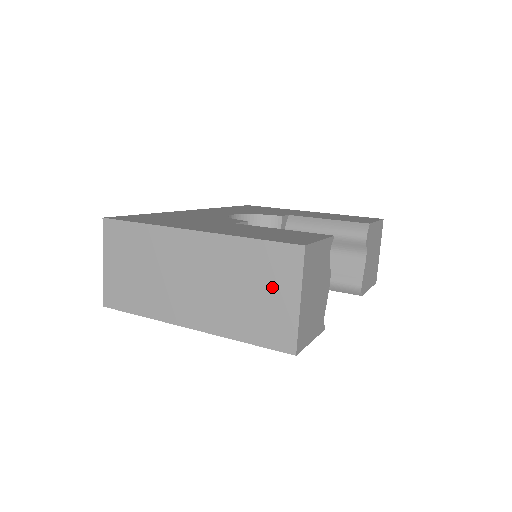
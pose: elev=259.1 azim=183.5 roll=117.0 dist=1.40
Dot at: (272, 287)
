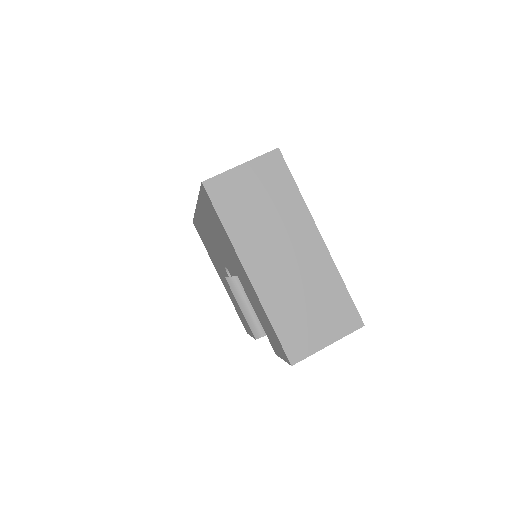
Dot at: (325, 320)
